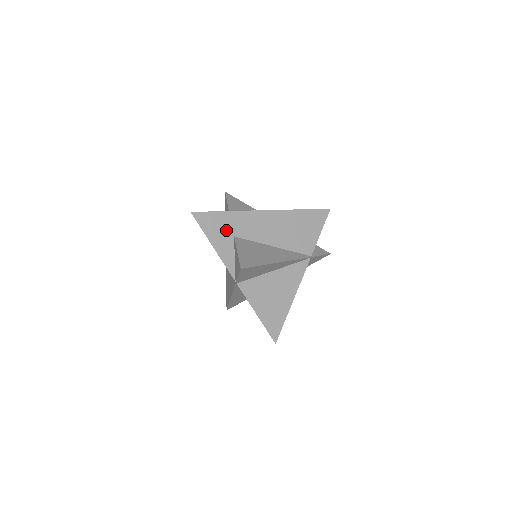
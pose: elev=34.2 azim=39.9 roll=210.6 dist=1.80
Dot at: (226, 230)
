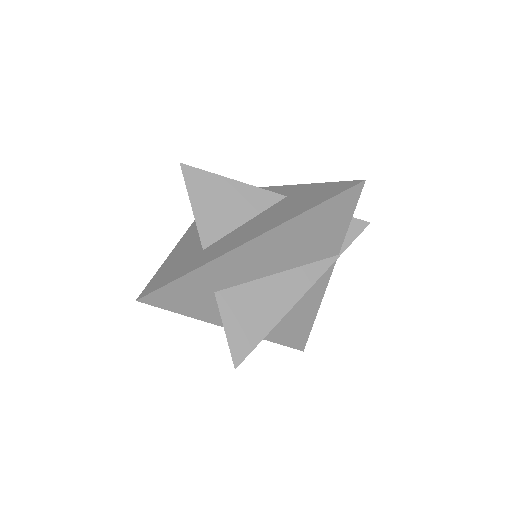
Dot at: (199, 292)
